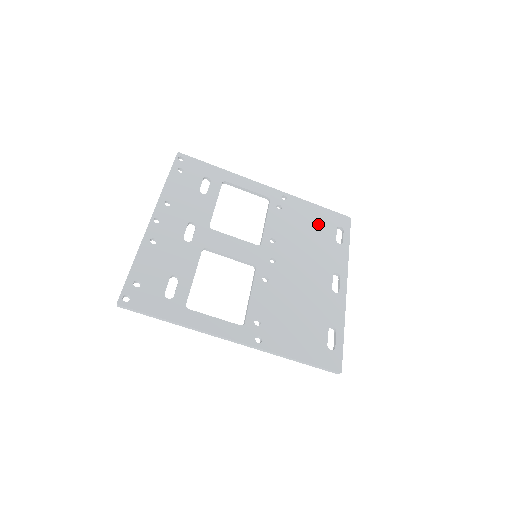
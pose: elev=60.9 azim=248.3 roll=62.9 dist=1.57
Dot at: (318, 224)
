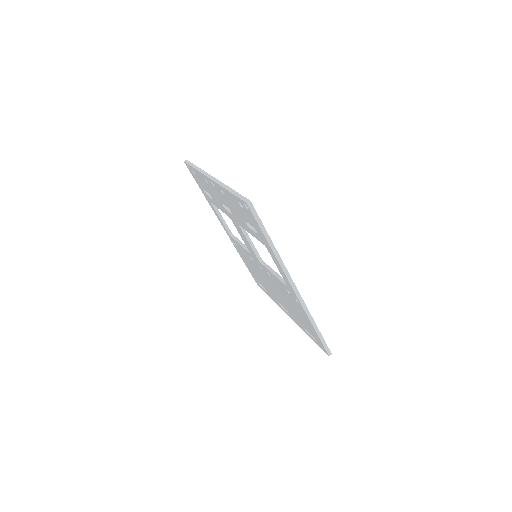
Dot at: occluded
